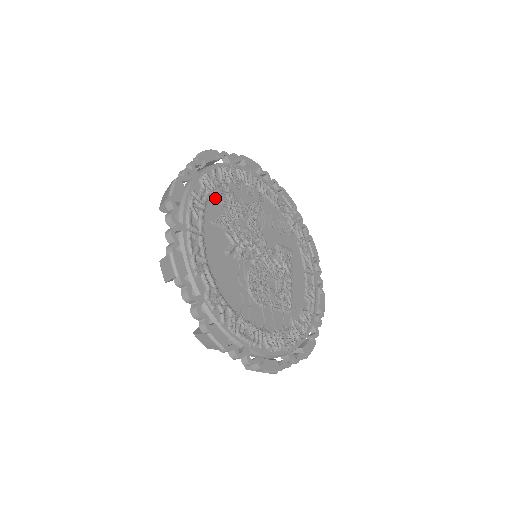
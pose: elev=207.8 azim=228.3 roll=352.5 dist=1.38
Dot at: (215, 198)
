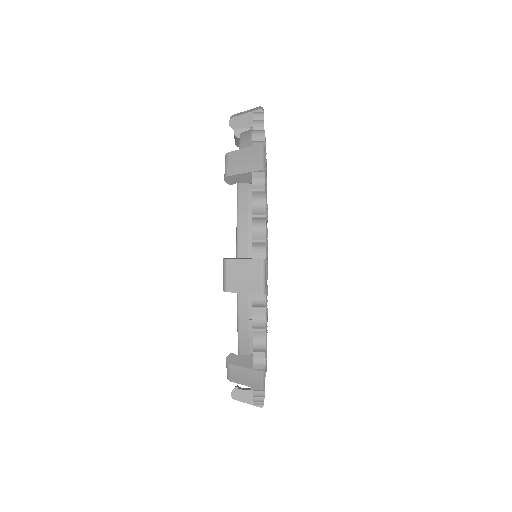
Dot at: occluded
